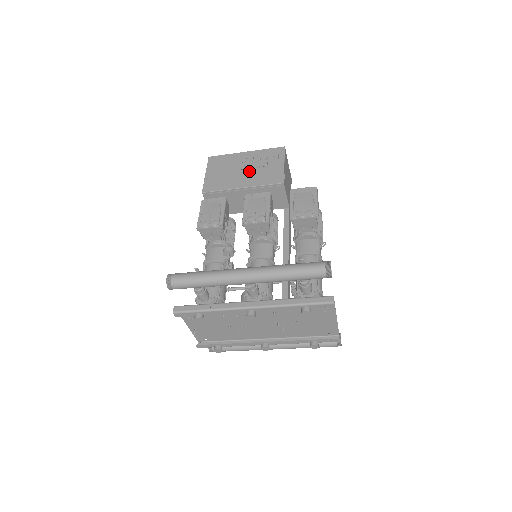
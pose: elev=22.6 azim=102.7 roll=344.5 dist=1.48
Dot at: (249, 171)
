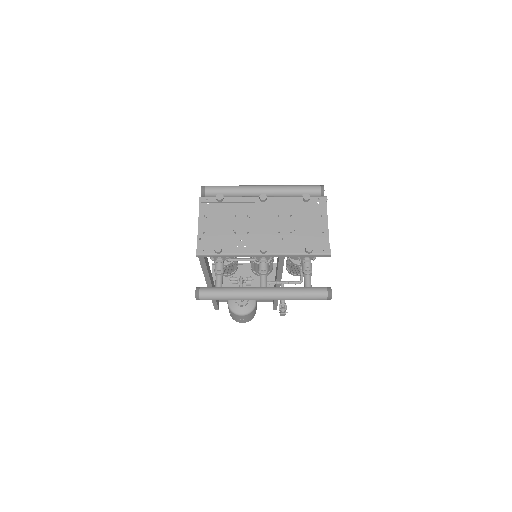
Dot at: occluded
